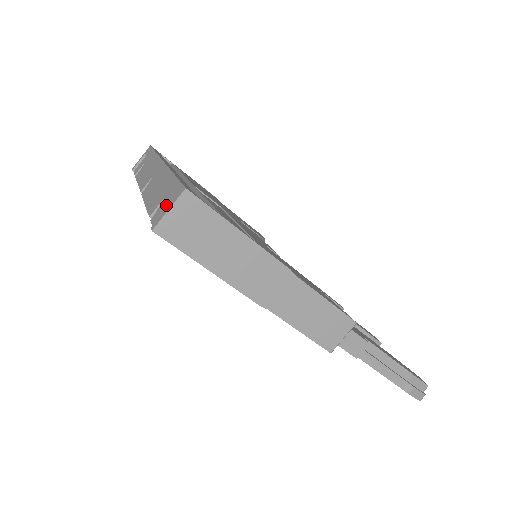
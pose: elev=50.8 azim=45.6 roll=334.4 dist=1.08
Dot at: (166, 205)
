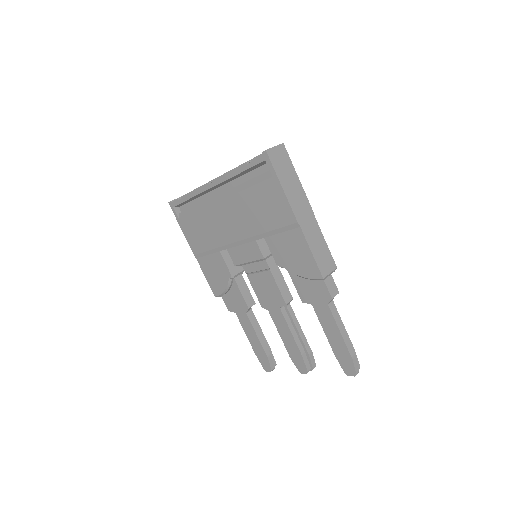
Dot at: occluded
